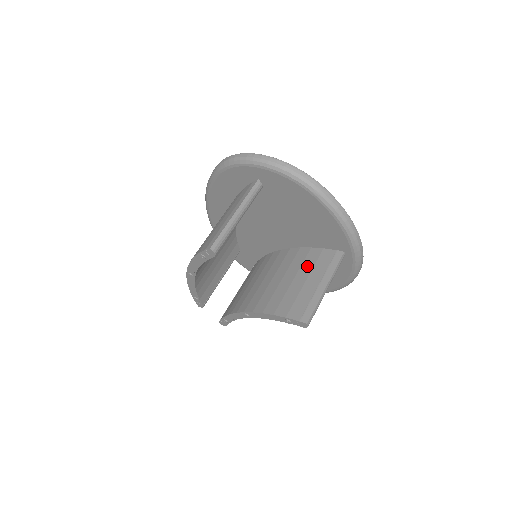
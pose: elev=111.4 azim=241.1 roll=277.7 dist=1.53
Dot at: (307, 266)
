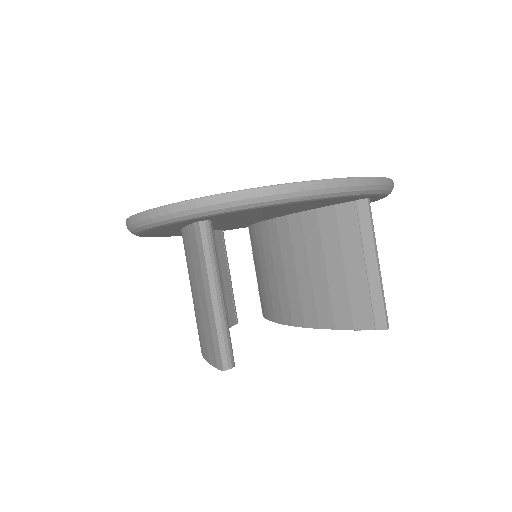
Dot at: (331, 242)
